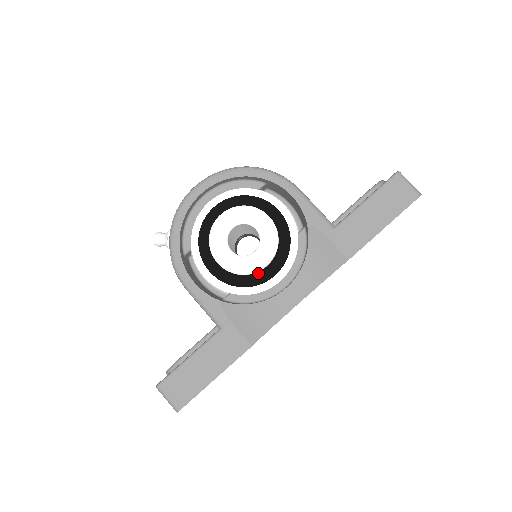
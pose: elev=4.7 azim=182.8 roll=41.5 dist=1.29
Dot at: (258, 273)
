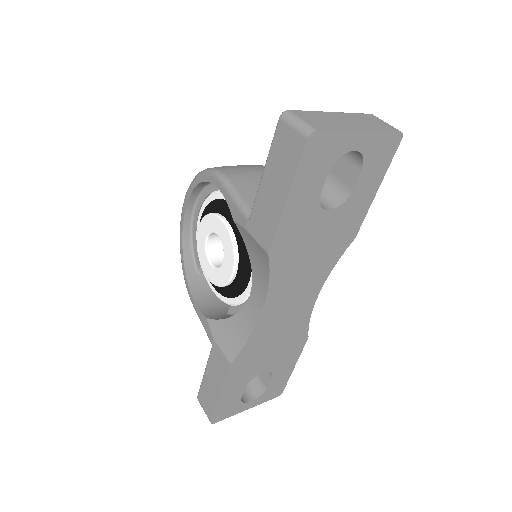
Dot at: (237, 281)
